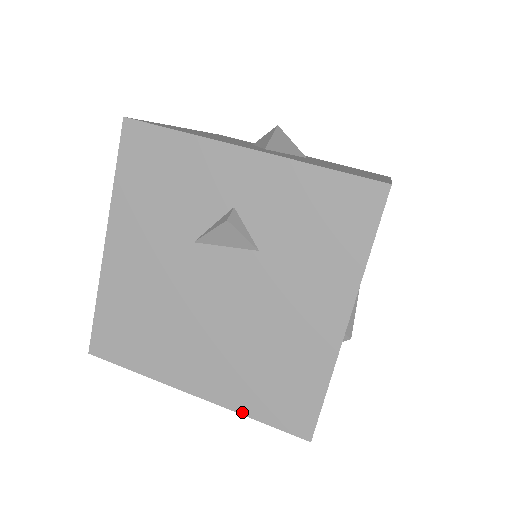
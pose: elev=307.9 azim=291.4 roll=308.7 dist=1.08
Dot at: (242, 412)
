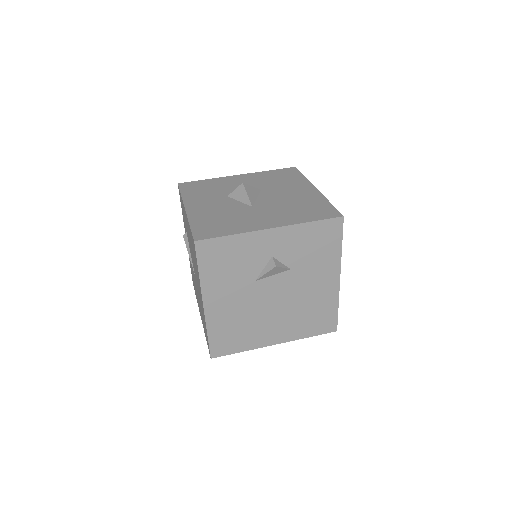
Dot at: (302, 338)
